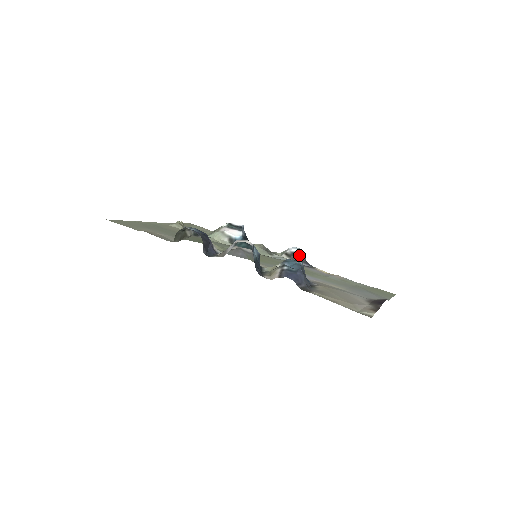
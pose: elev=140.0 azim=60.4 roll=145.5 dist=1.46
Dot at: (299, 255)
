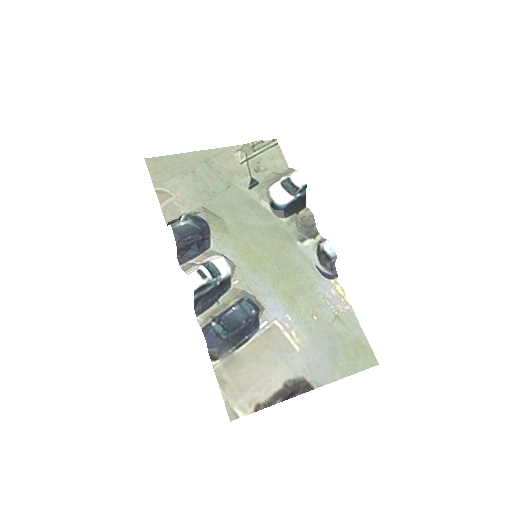
Dot at: (327, 257)
